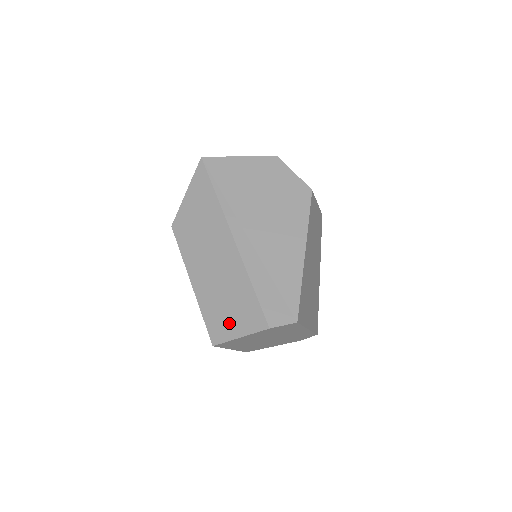
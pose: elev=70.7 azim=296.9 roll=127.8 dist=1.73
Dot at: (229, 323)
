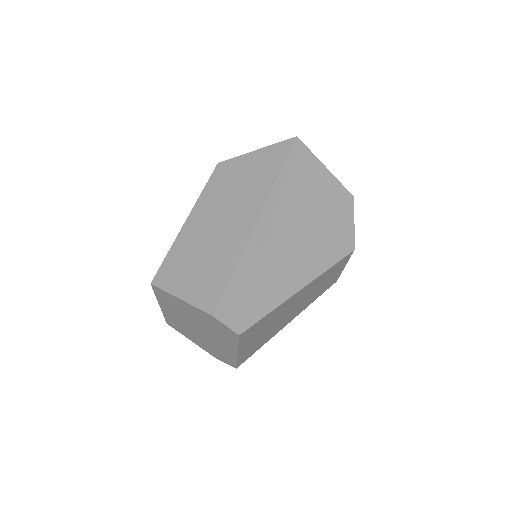
Dot at: (184, 279)
